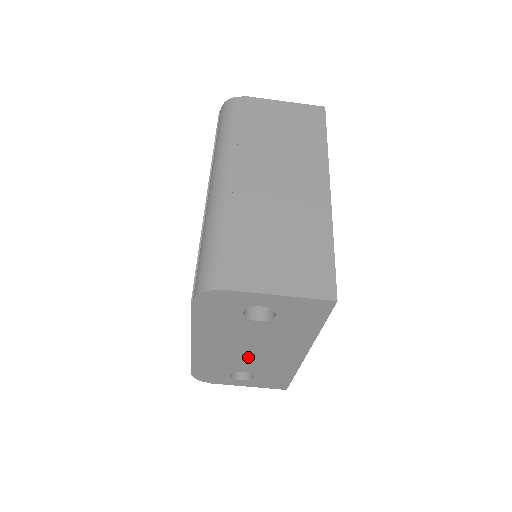
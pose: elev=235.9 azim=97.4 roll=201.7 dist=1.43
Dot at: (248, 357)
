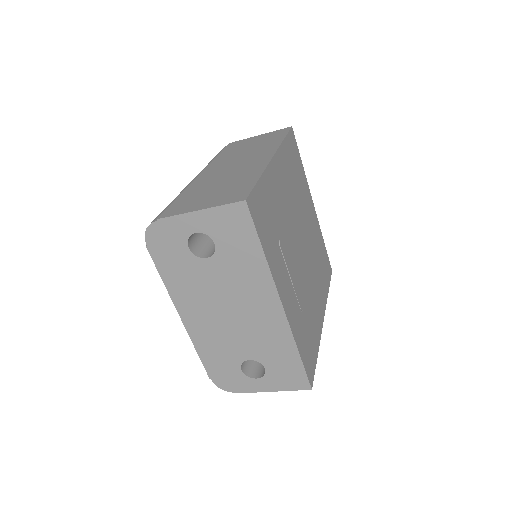
Dot at: (236, 327)
